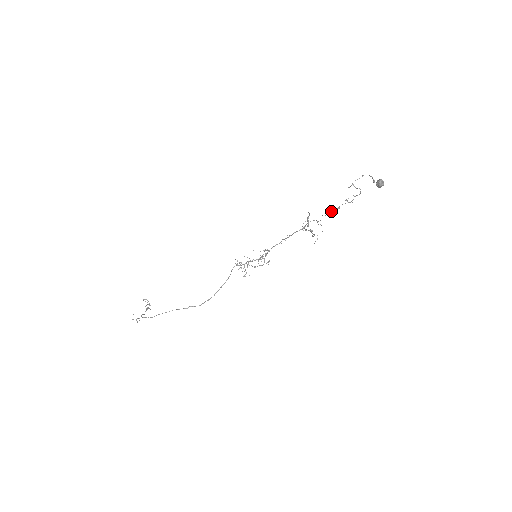
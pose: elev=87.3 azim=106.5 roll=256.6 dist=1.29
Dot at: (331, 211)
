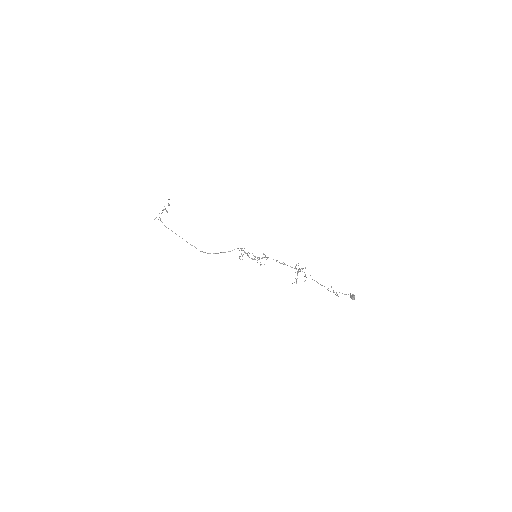
Dot at: occluded
